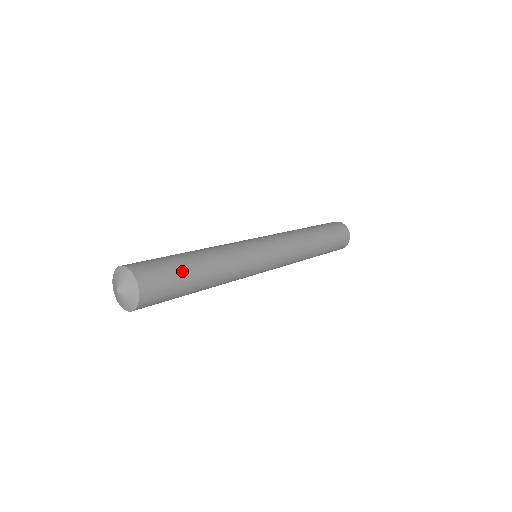
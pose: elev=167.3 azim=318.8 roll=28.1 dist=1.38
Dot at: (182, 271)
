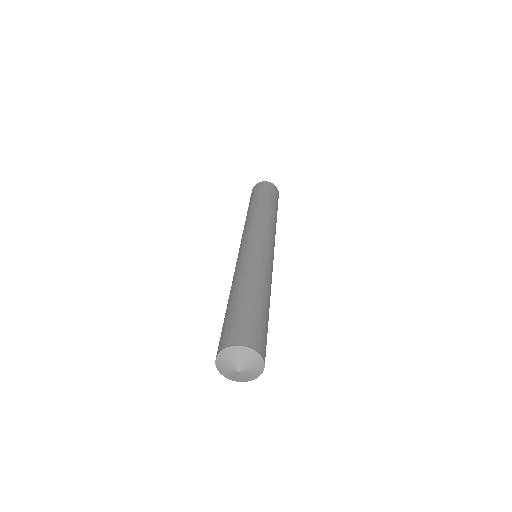
Dot at: occluded
